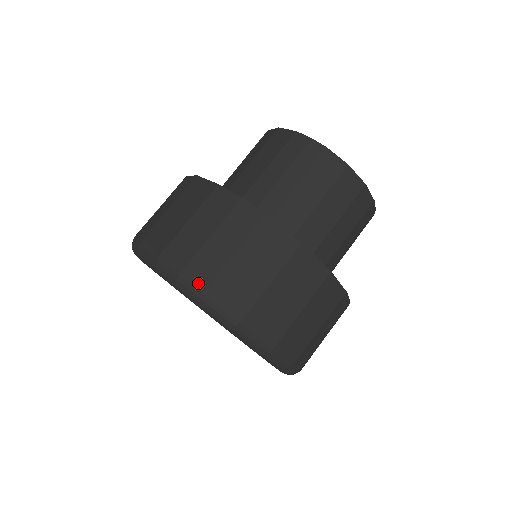
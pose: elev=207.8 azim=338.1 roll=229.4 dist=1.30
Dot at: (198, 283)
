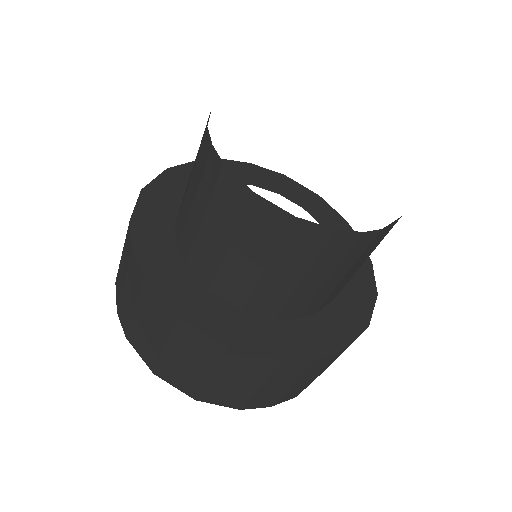
Dot at: (123, 327)
